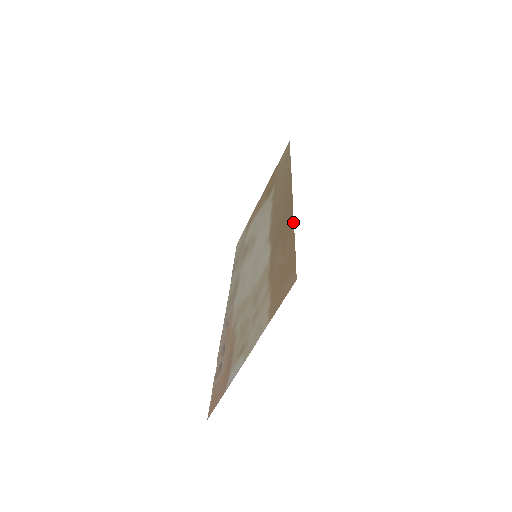
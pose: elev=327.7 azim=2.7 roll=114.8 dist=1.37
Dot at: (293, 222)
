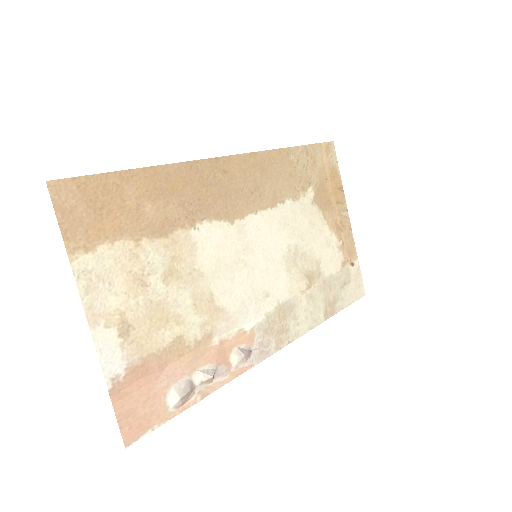
Dot at: (165, 165)
